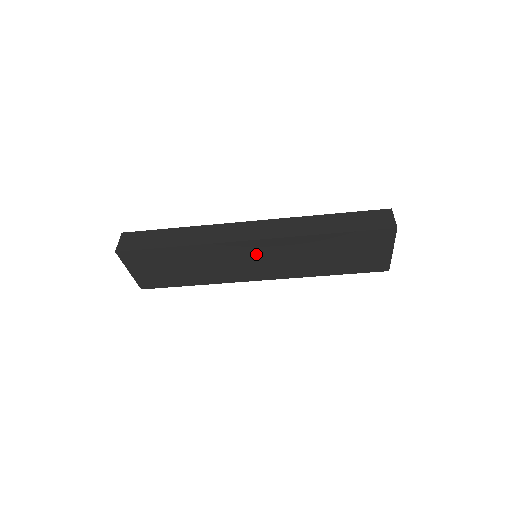
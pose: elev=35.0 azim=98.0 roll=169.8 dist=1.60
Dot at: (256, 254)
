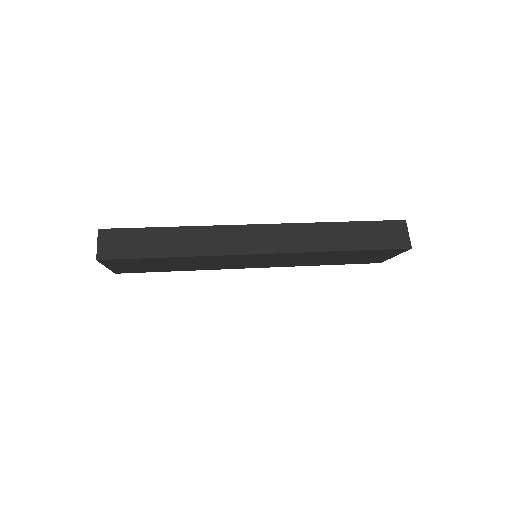
Dot at: (259, 259)
